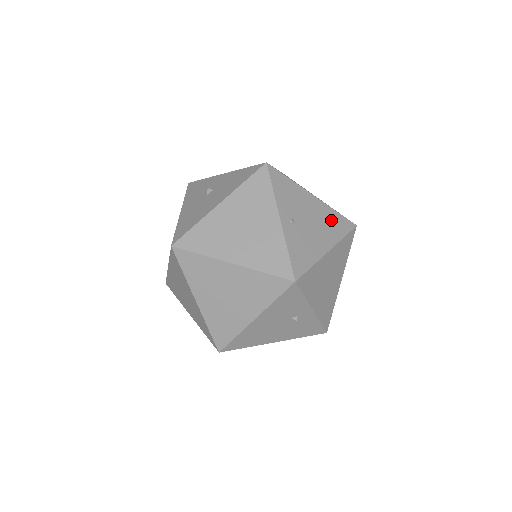
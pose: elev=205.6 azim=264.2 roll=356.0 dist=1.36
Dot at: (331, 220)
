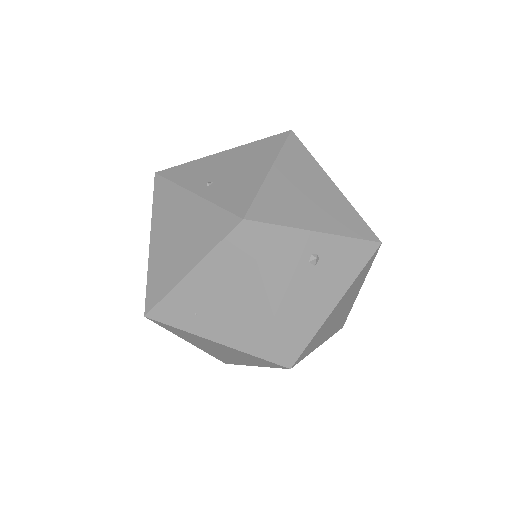
Dot at: (256, 150)
